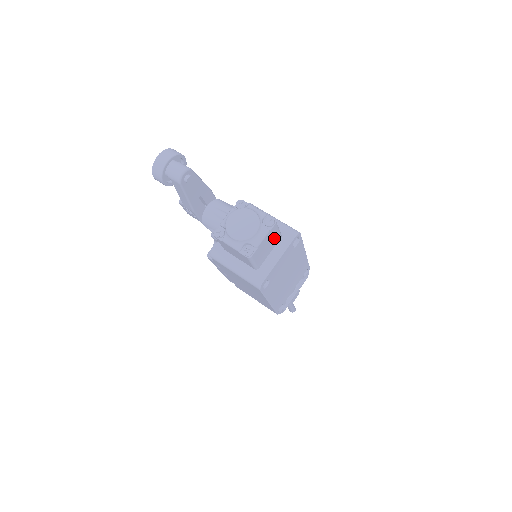
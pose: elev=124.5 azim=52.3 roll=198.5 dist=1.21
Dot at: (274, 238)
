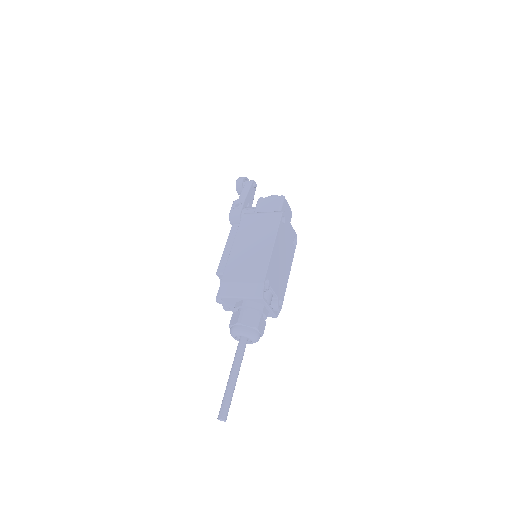
Dot at: occluded
